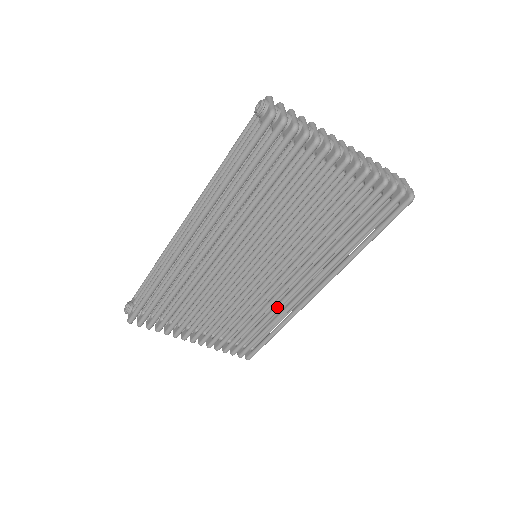
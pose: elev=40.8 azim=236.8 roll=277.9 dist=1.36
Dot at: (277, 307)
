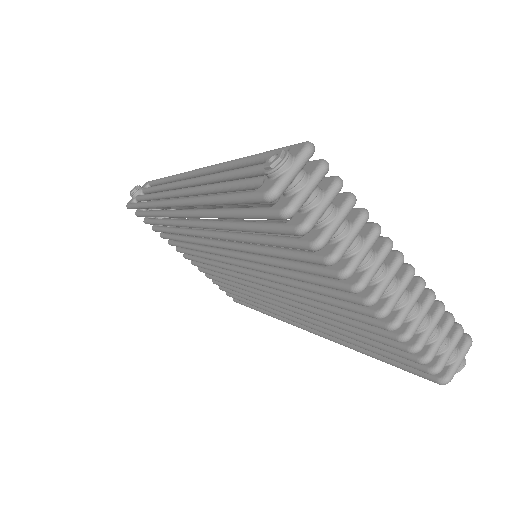
Dot at: (262, 303)
